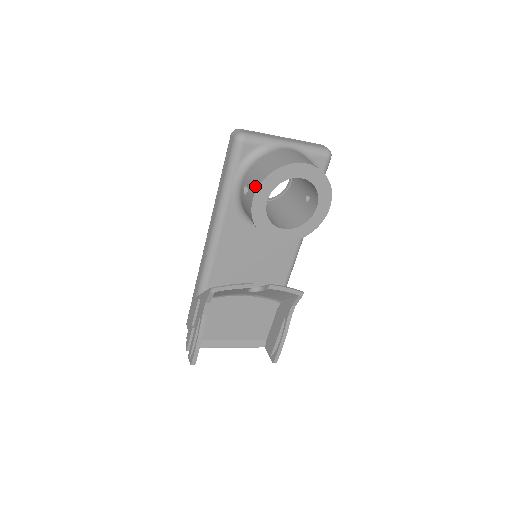
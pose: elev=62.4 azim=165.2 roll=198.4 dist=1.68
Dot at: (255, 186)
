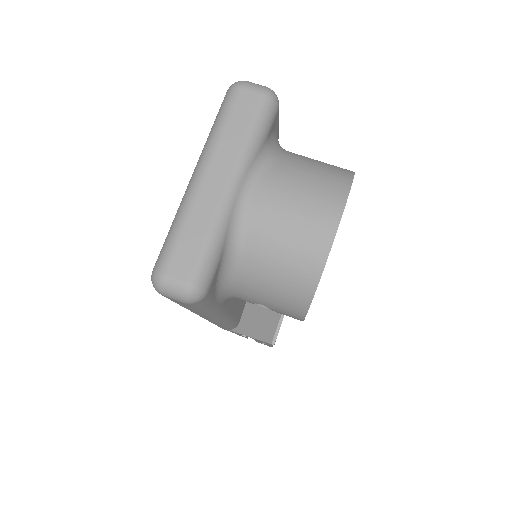
Dot at: (295, 314)
